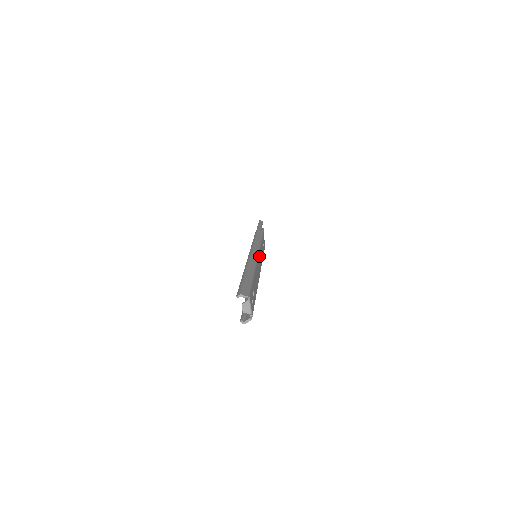
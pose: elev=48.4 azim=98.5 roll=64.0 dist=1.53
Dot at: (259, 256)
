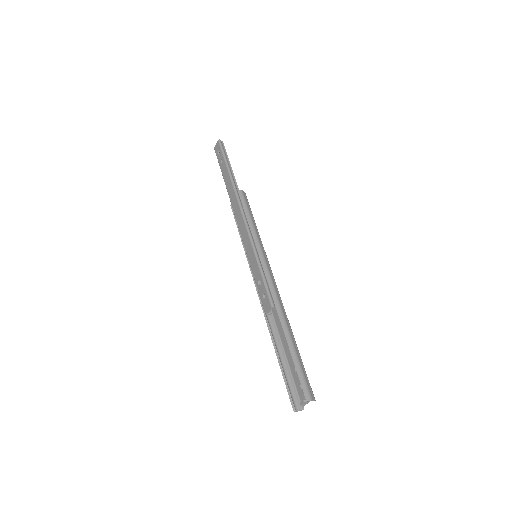
Dot at: occluded
